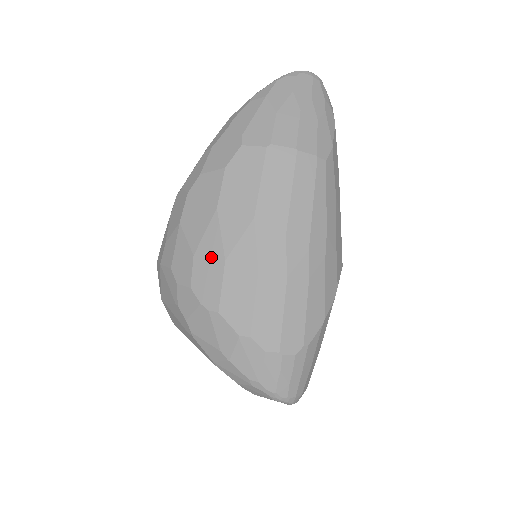
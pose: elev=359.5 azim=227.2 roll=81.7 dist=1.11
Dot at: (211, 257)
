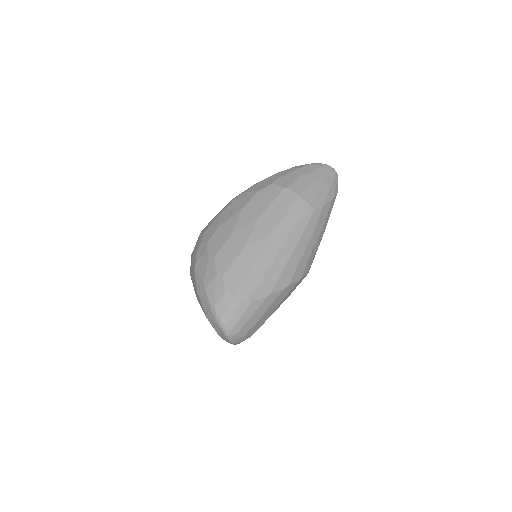
Dot at: (226, 231)
